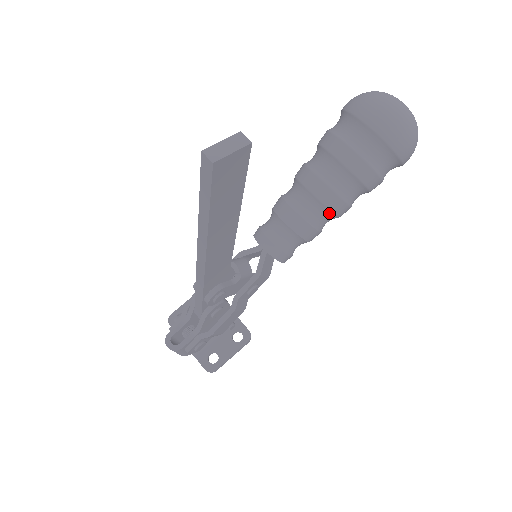
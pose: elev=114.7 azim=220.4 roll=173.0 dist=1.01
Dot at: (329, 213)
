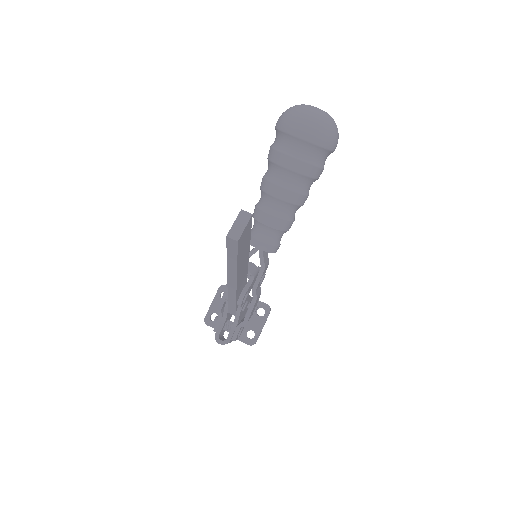
Dot at: (297, 207)
